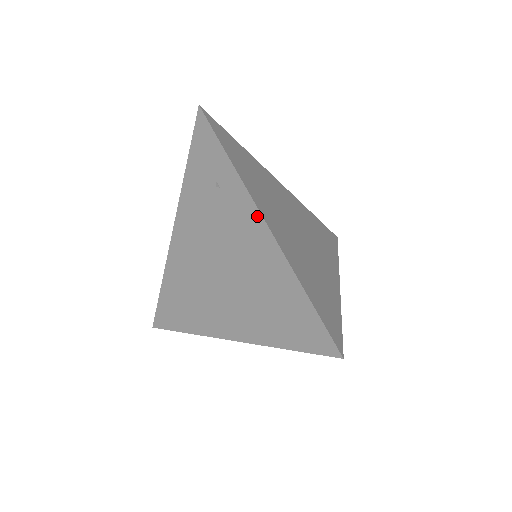
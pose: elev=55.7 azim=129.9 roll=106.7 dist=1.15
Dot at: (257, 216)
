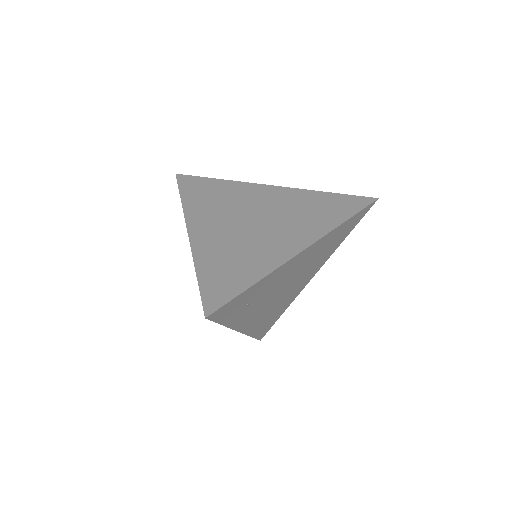
Dot at: occluded
